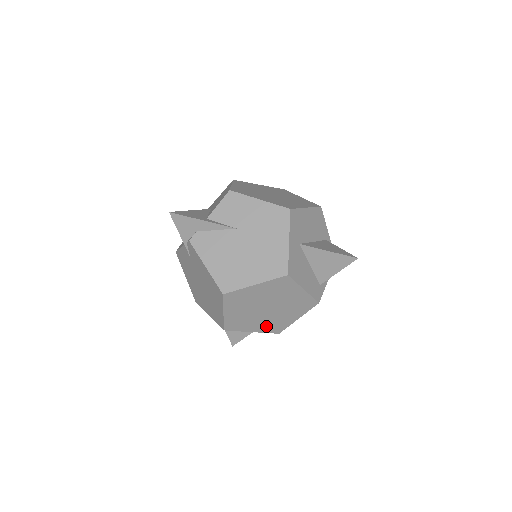
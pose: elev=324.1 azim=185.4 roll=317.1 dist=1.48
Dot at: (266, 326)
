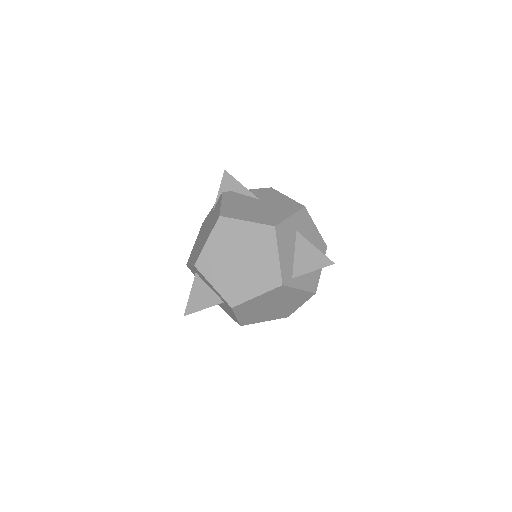
Dot at: (227, 287)
